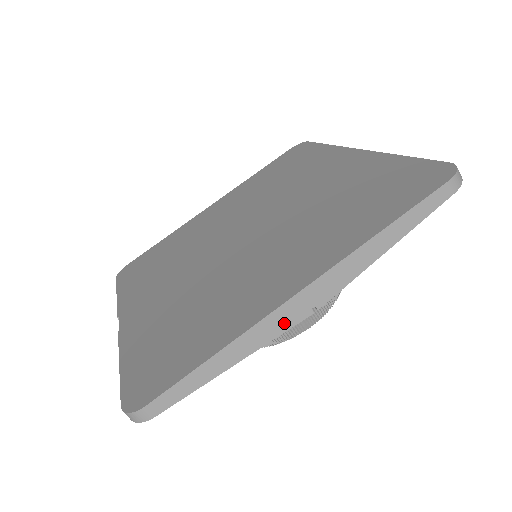
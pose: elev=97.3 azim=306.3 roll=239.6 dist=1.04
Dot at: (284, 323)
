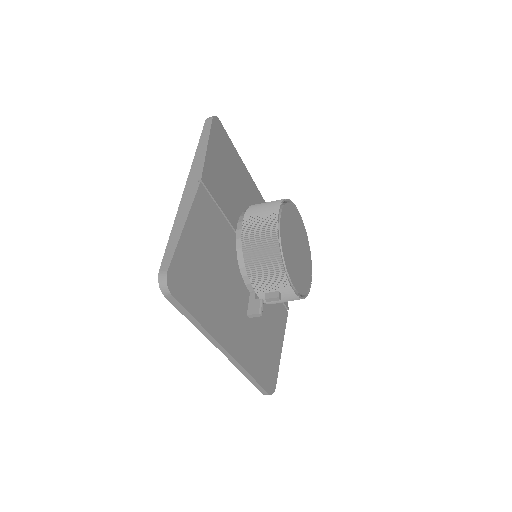
Dot at: (191, 196)
